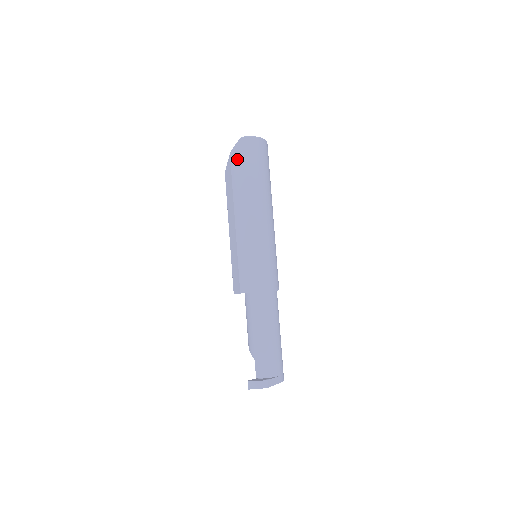
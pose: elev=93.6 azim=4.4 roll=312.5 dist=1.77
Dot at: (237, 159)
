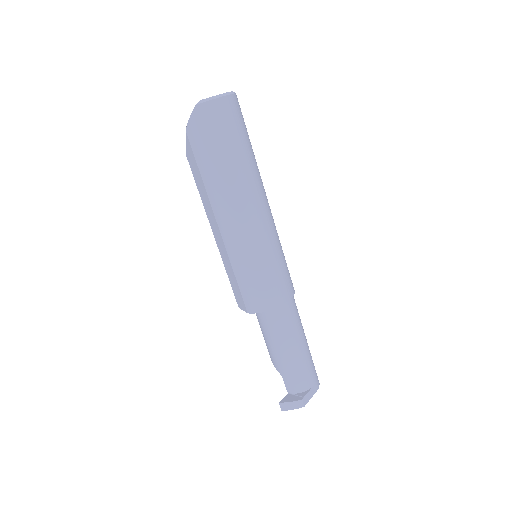
Dot at: (198, 139)
